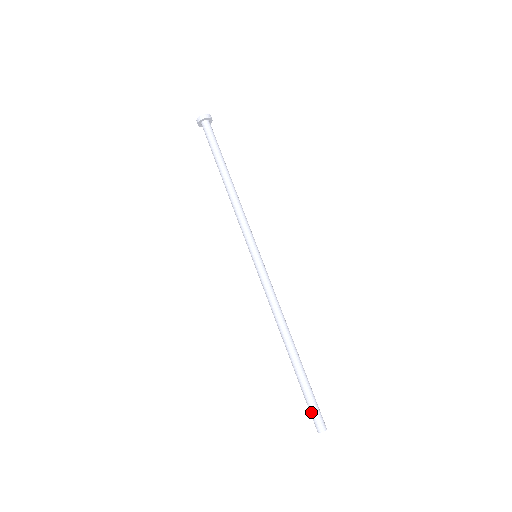
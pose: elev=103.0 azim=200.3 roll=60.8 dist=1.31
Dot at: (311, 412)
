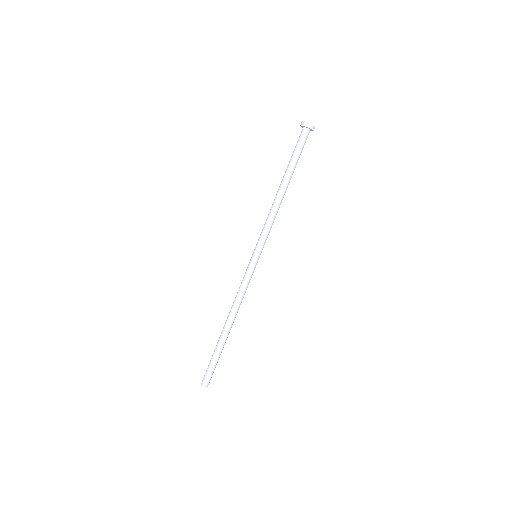
Dot at: (209, 374)
